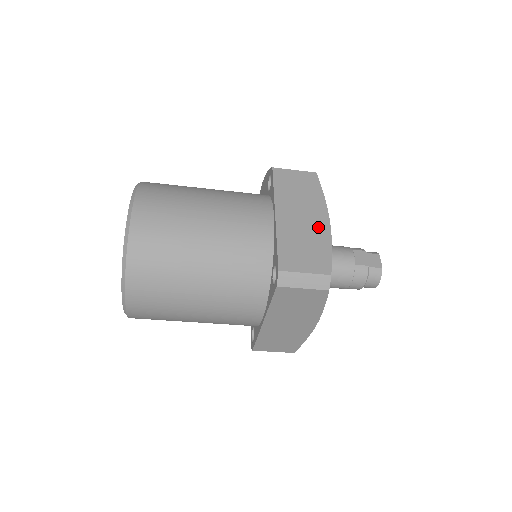
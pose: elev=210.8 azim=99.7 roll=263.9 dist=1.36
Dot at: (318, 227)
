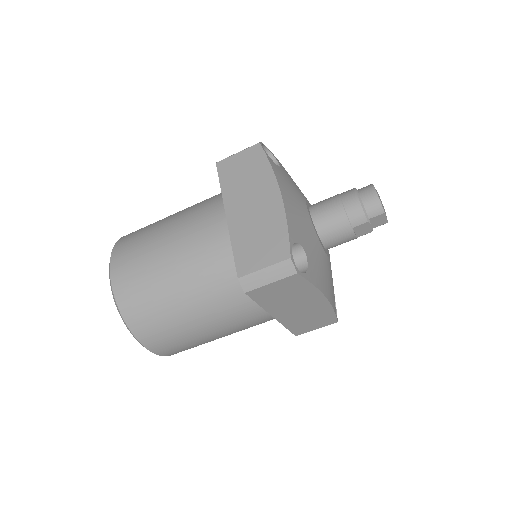
Dot at: occluded
